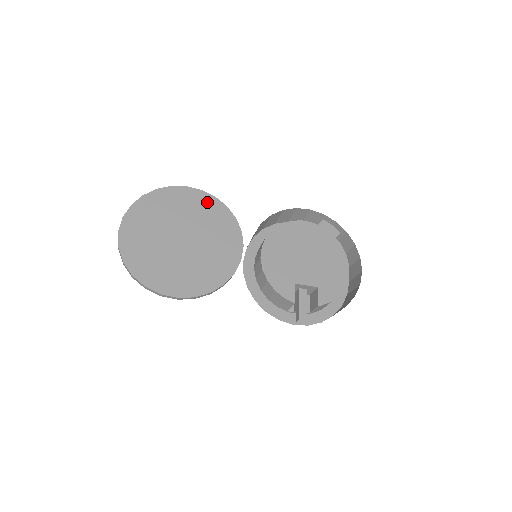
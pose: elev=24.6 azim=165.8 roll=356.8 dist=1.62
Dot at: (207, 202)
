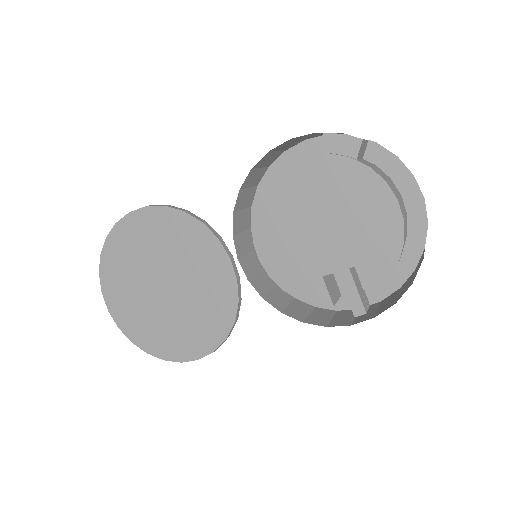
Dot at: (160, 220)
